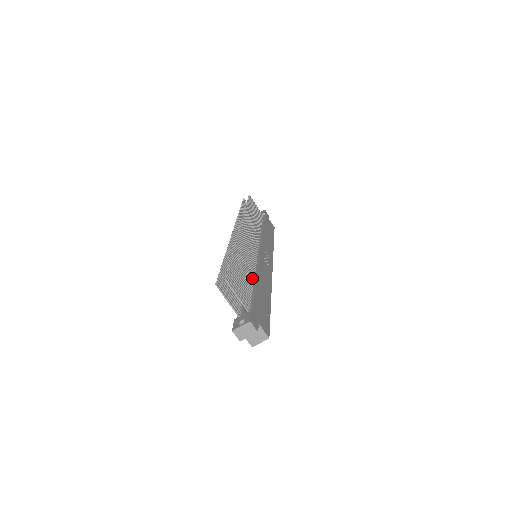
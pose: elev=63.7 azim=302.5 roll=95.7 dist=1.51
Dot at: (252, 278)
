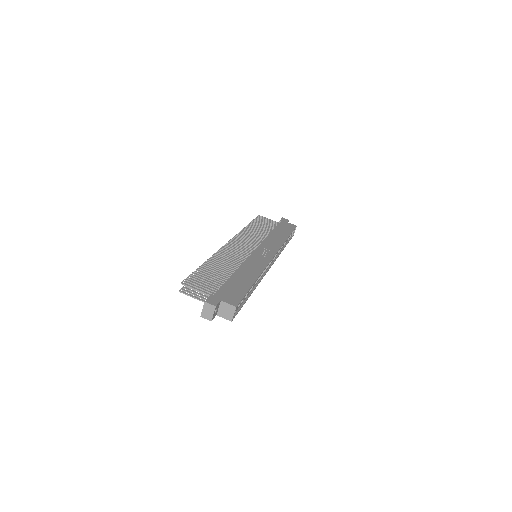
Dot at: occluded
